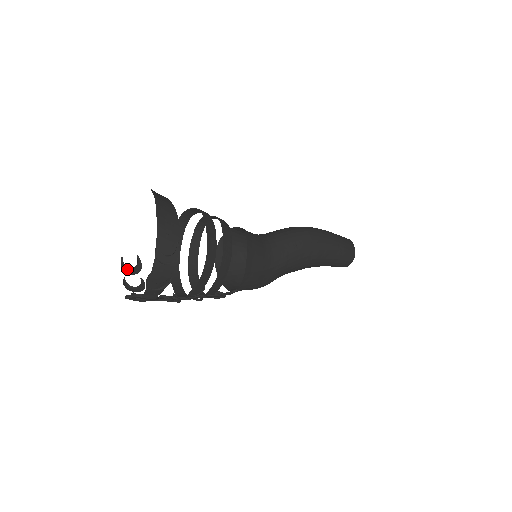
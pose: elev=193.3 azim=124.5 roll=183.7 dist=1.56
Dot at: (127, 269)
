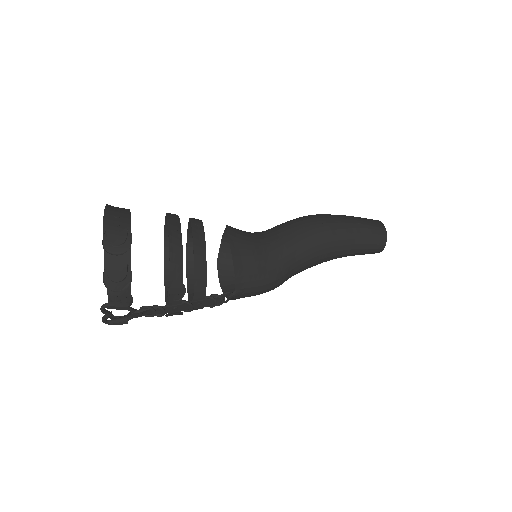
Dot at: occluded
